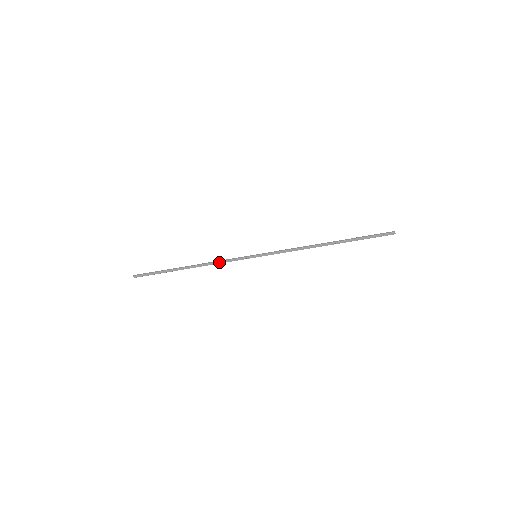
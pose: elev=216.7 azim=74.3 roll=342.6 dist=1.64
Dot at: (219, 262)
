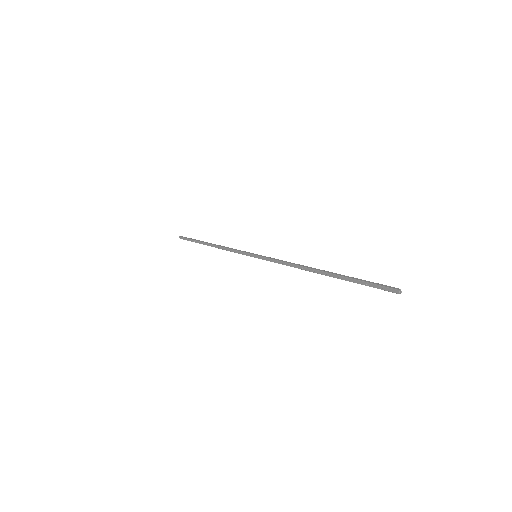
Dot at: (229, 249)
